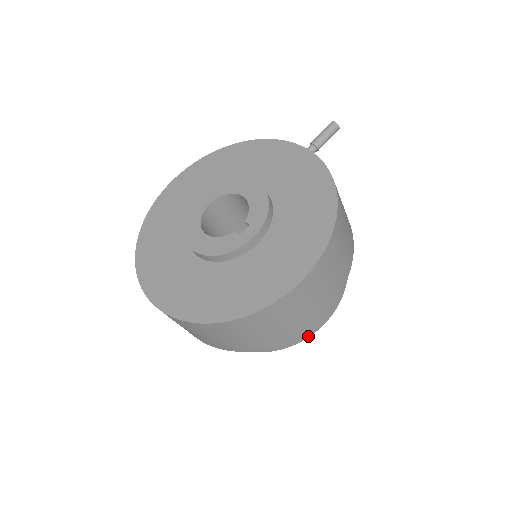
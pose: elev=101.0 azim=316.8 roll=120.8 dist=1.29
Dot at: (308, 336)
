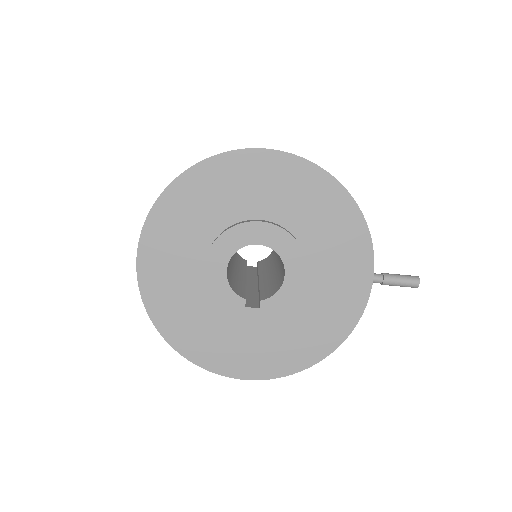
Dot at: occluded
